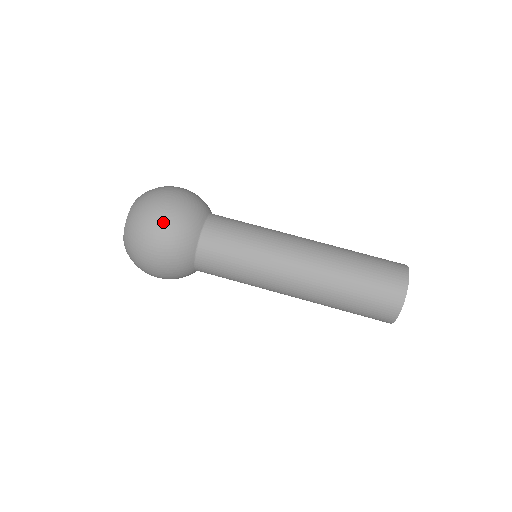
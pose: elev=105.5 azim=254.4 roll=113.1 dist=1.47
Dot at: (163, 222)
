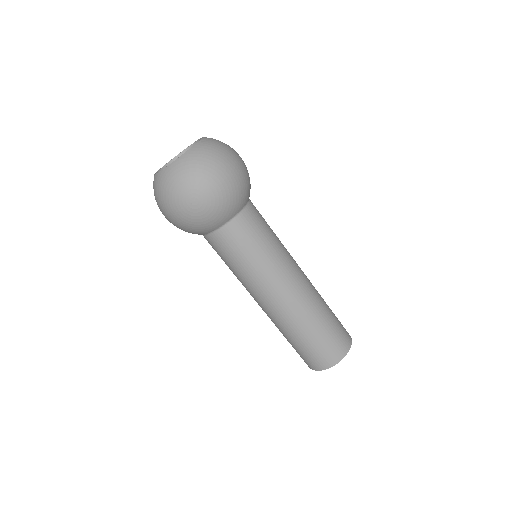
Dot at: (179, 216)
